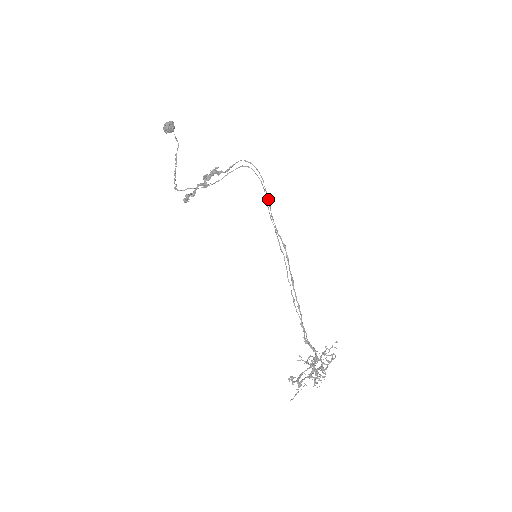
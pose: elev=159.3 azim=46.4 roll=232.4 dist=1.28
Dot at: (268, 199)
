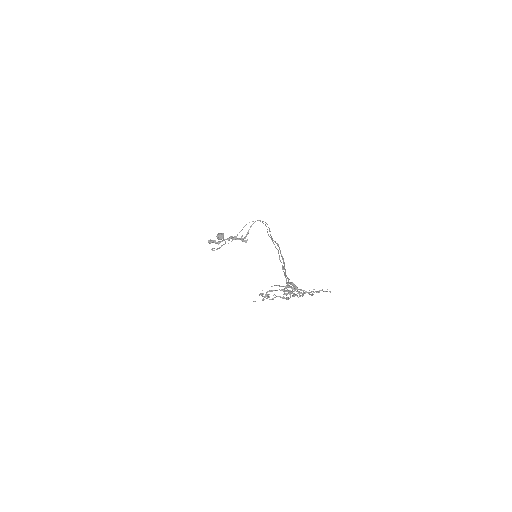
Dot at: (269, 230)
